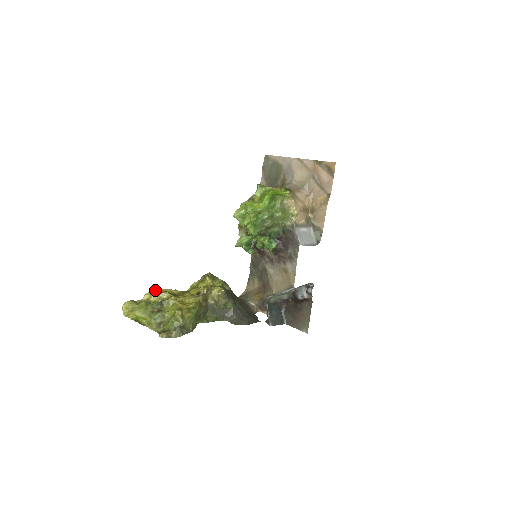
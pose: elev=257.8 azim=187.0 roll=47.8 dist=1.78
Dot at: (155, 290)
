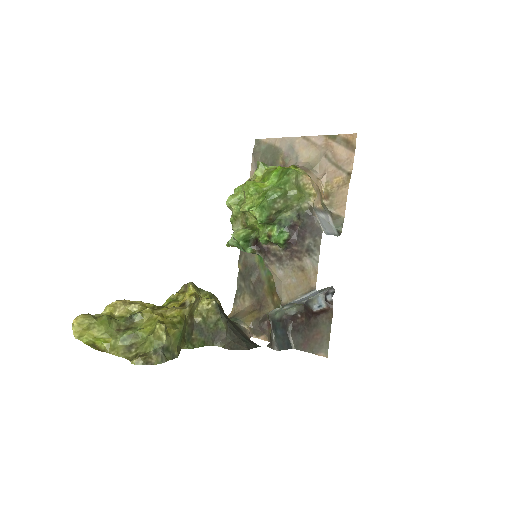
Dot at: (121, 300)
